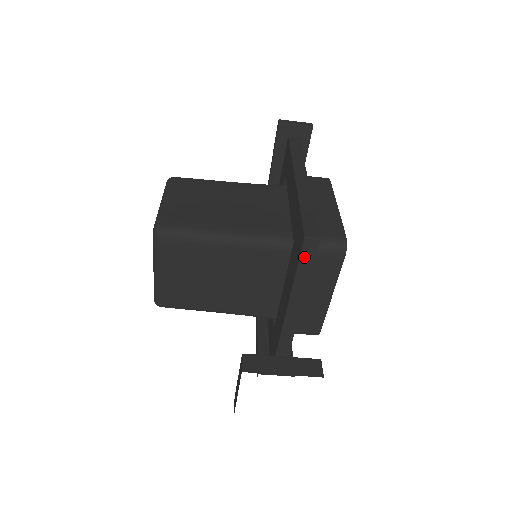
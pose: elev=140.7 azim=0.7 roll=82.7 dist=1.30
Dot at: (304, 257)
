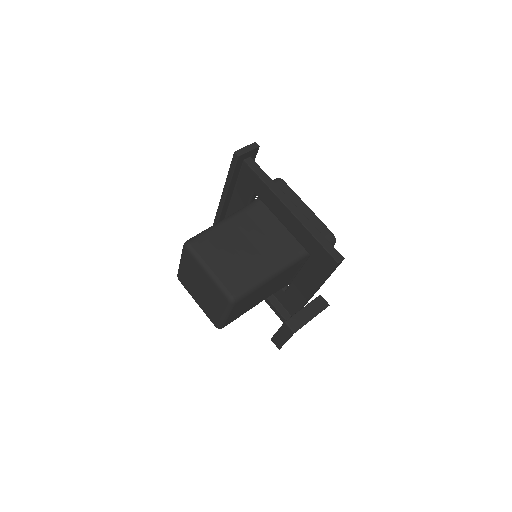
Dot at: occluded
